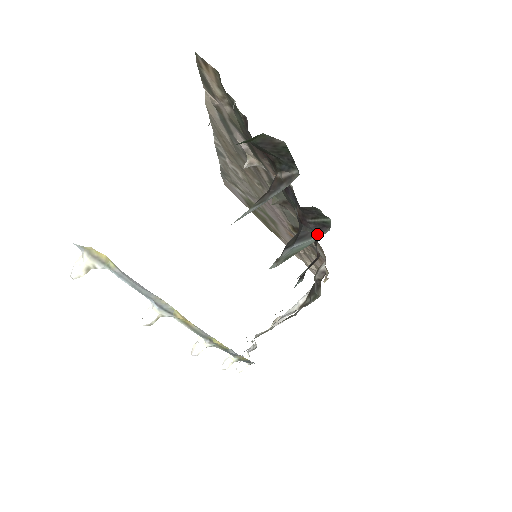
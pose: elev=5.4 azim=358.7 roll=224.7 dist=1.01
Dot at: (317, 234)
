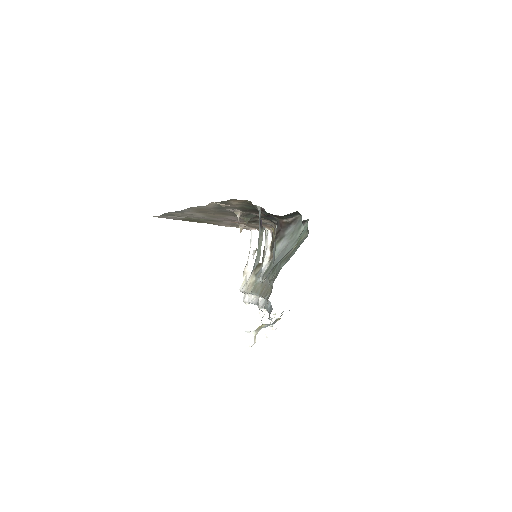
Dot at: occluded
